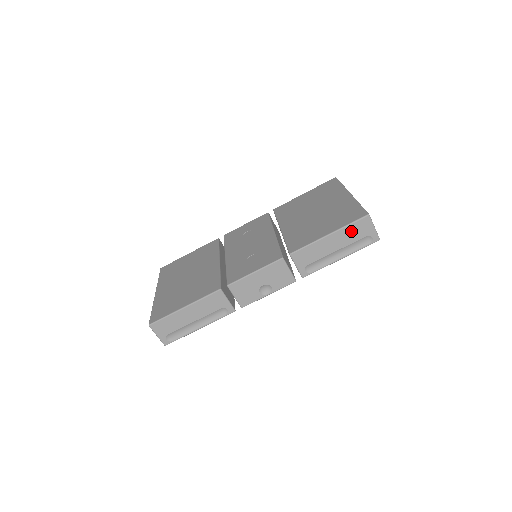
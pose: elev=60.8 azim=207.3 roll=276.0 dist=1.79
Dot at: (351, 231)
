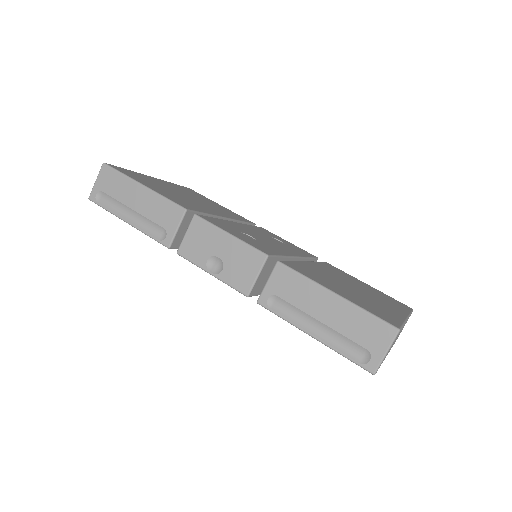
Dot at: (360, 321)
